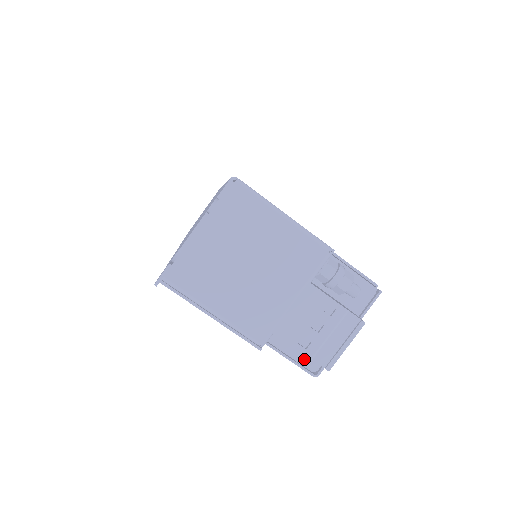
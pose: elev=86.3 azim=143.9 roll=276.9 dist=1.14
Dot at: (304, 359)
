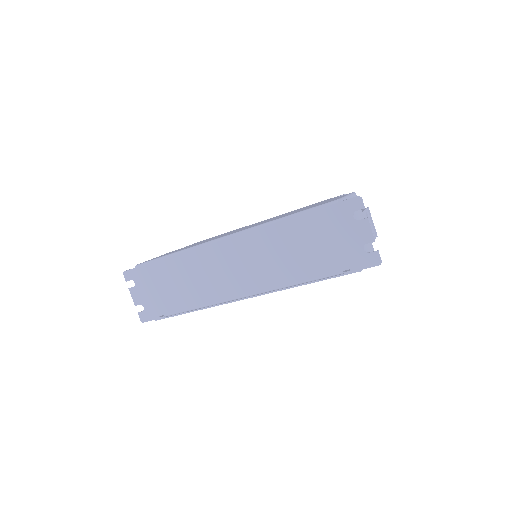
Dot at: occluded
